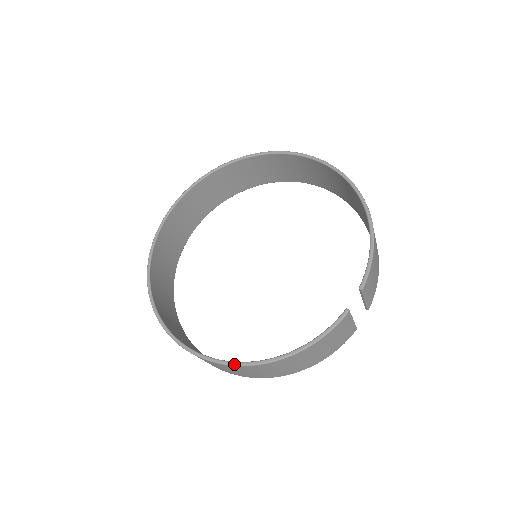
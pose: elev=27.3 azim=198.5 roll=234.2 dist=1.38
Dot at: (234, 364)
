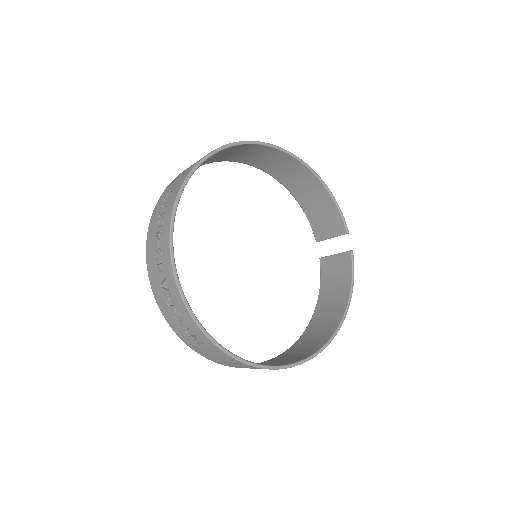
Dot at: (332, 339)
